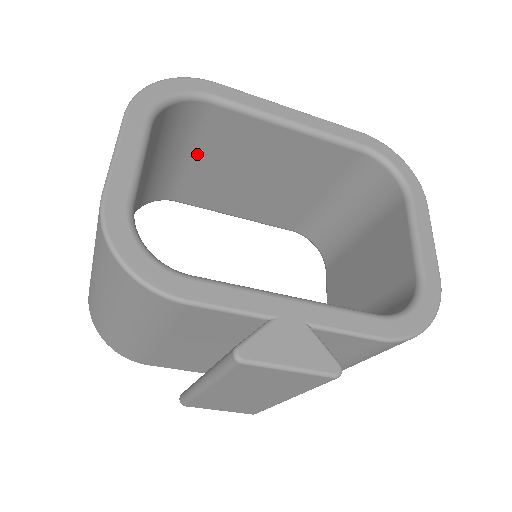
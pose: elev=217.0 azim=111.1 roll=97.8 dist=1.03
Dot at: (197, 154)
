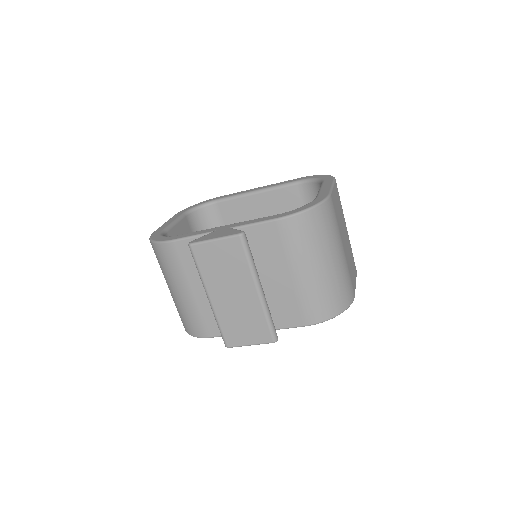
Dot at: occluded
